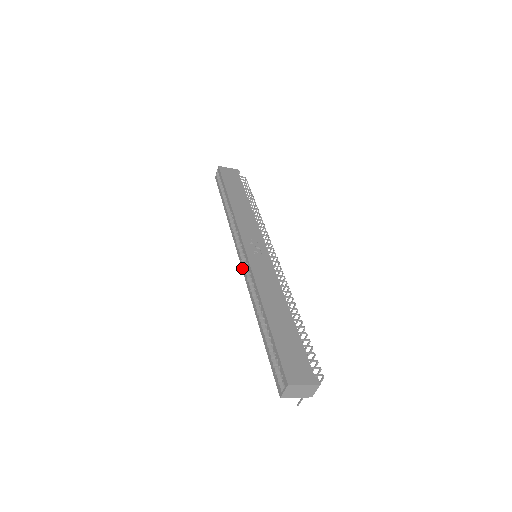
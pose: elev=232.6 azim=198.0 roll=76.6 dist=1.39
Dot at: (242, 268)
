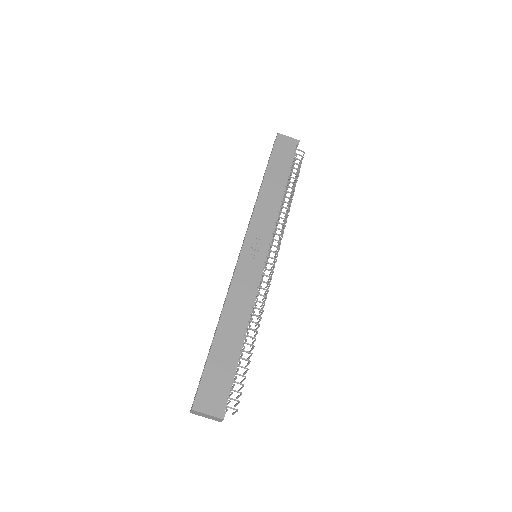
Dot at: (235, 266)
